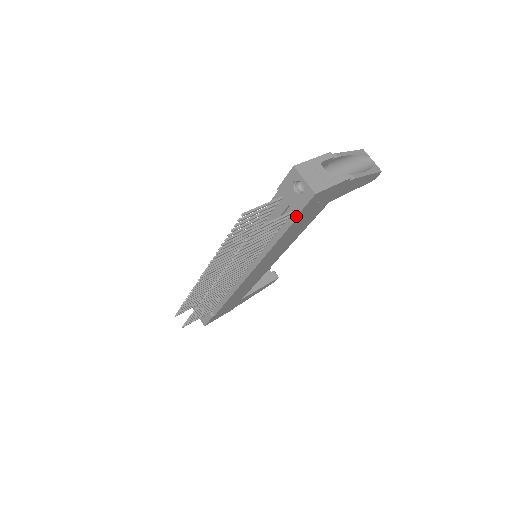
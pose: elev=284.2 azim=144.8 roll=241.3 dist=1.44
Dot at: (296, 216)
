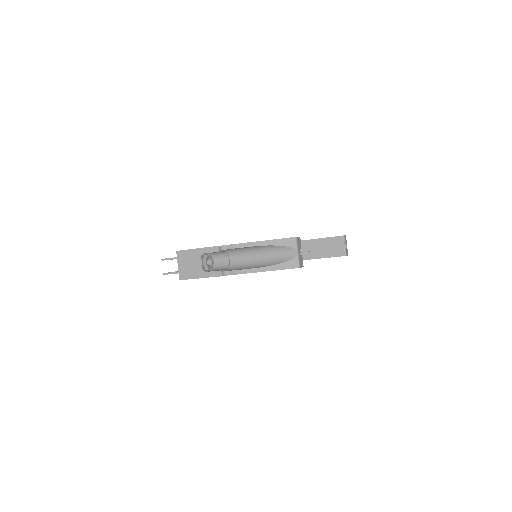
Dot at: occluded
